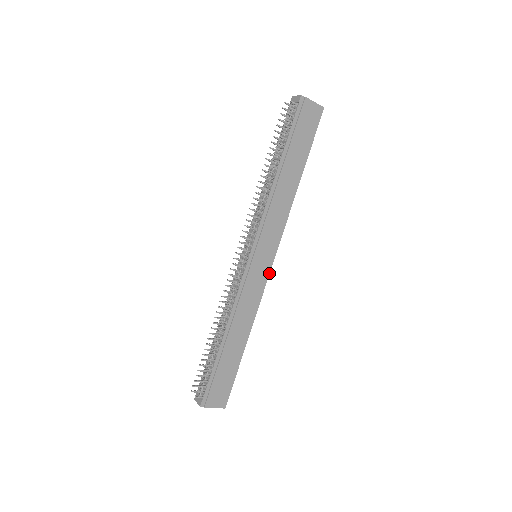
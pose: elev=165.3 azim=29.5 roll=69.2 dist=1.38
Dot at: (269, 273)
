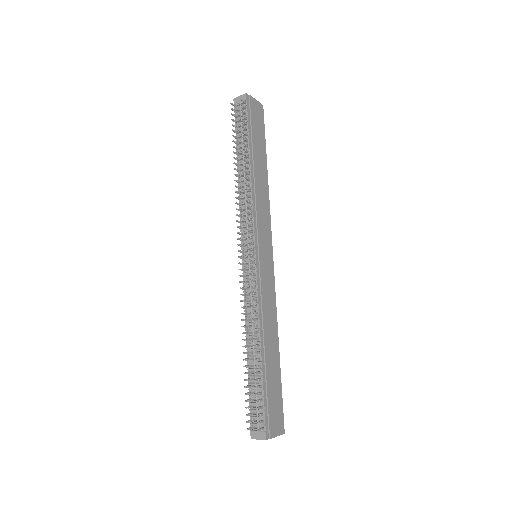
Dot at: (273, 270)
